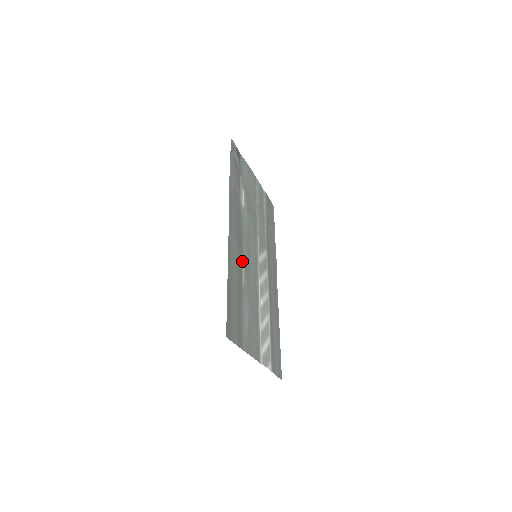
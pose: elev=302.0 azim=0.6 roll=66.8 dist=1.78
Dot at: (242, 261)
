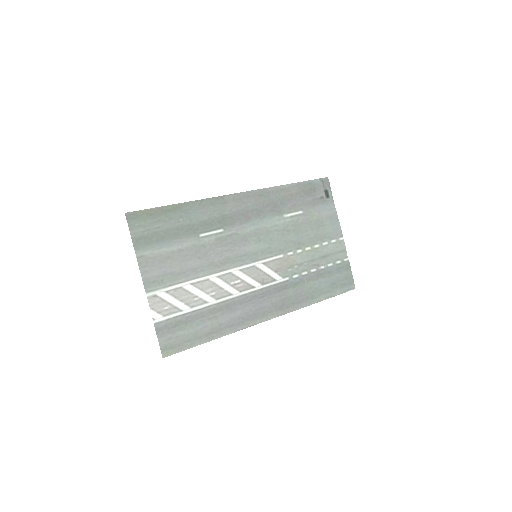
Dot at: (225, 227)
